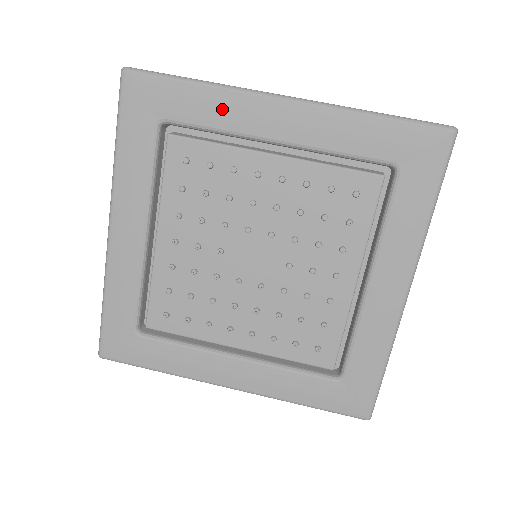
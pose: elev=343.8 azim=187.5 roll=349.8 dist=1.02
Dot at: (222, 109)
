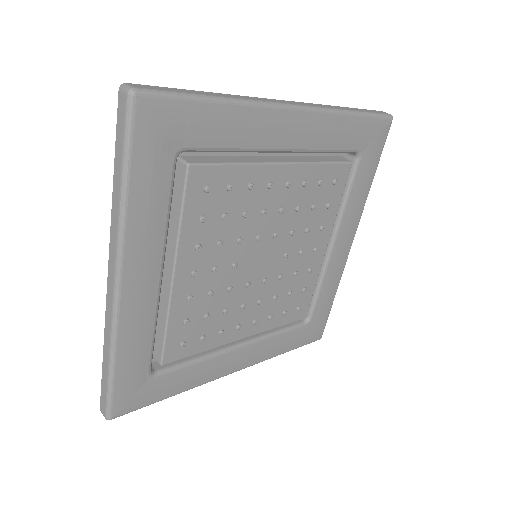
Dot at: (243, 127)
